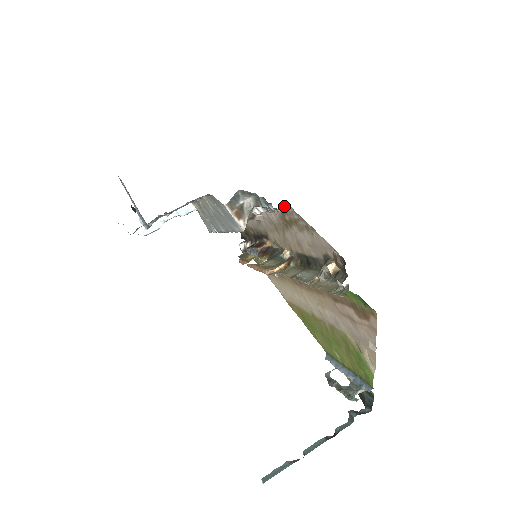
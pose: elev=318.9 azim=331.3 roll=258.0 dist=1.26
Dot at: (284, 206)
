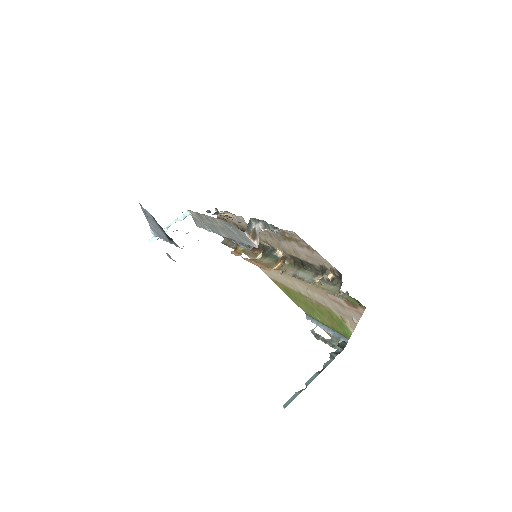
Dot at: (288, 231)
